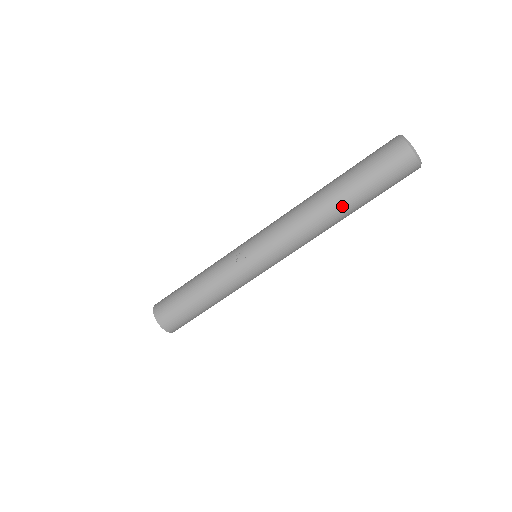
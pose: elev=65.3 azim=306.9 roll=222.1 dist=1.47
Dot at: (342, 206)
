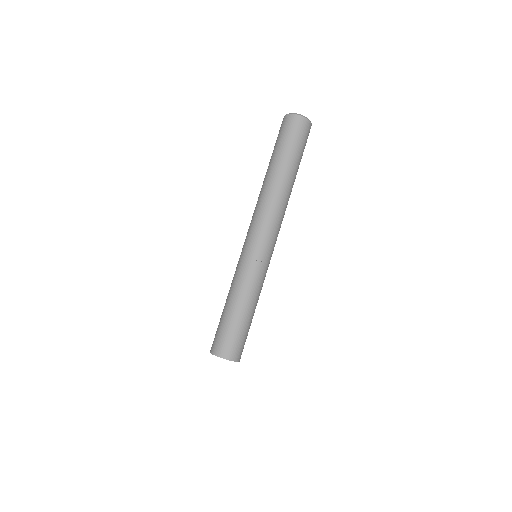
Dot at: (293, 180)
